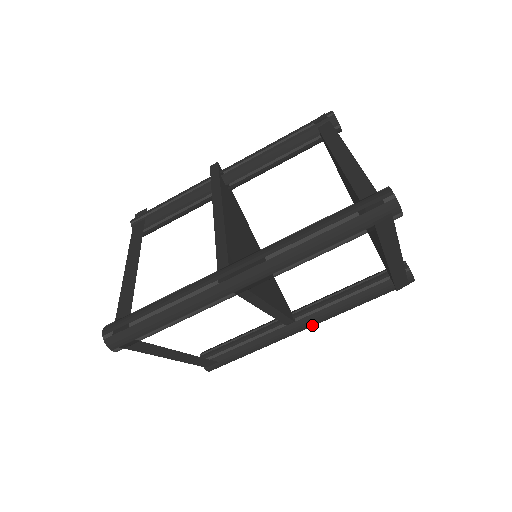
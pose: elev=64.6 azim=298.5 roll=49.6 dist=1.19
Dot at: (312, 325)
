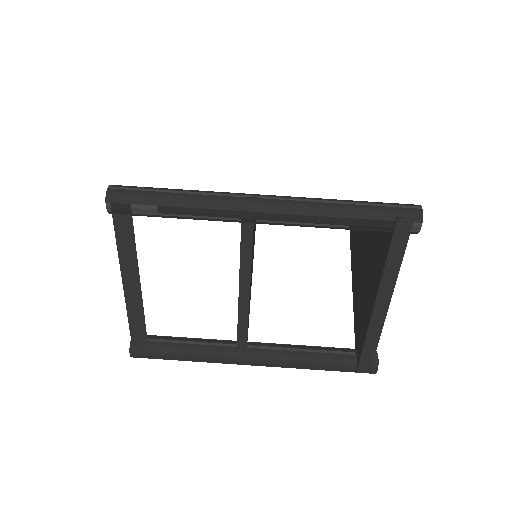
Dot at: (261, 362)
